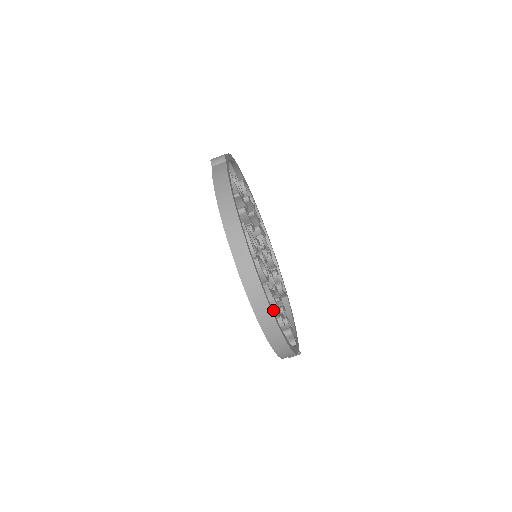
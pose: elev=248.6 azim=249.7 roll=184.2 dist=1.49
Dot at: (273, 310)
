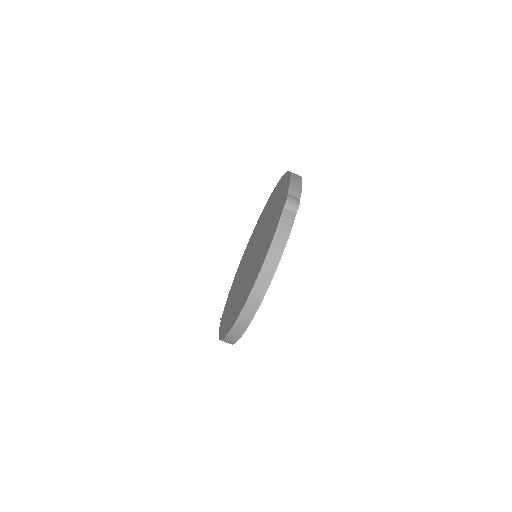
Dot at: occluded
